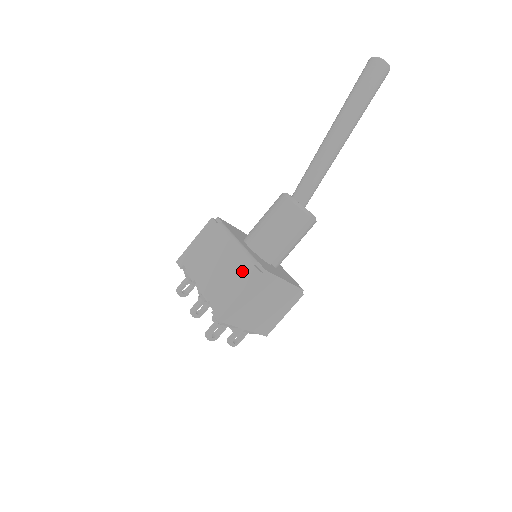
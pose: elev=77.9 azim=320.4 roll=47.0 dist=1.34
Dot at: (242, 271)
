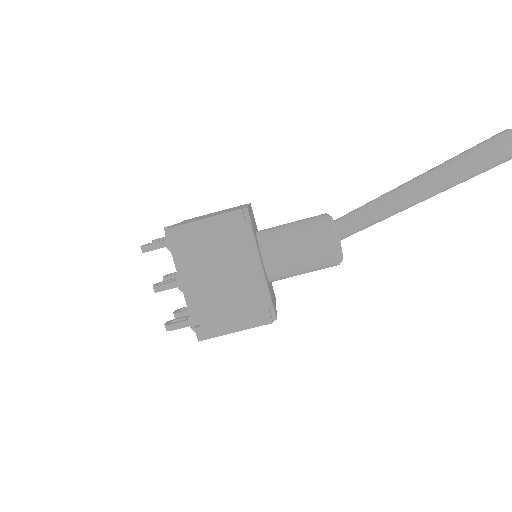
Dot at: (253, 309)
